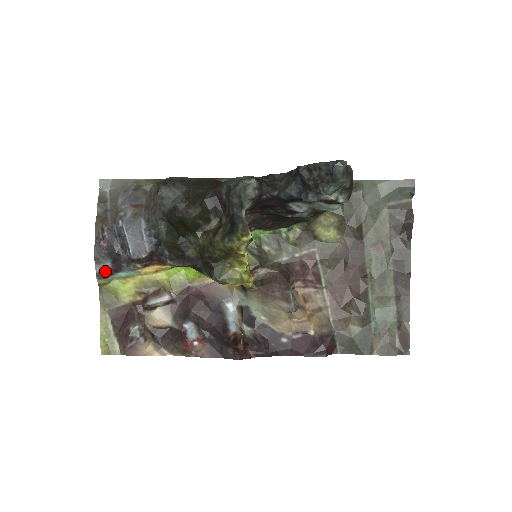
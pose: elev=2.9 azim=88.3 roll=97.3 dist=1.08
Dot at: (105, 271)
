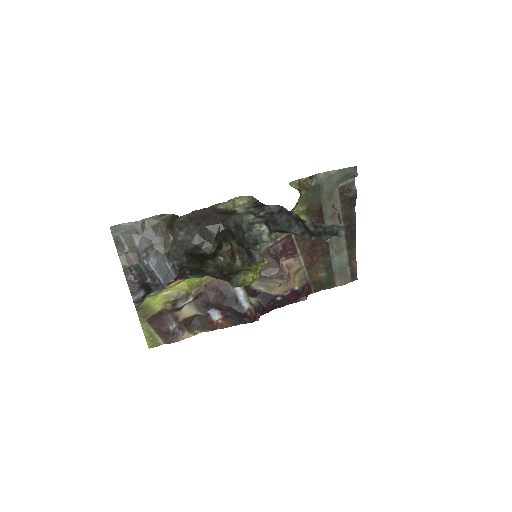
Dot at: (140, 297)
